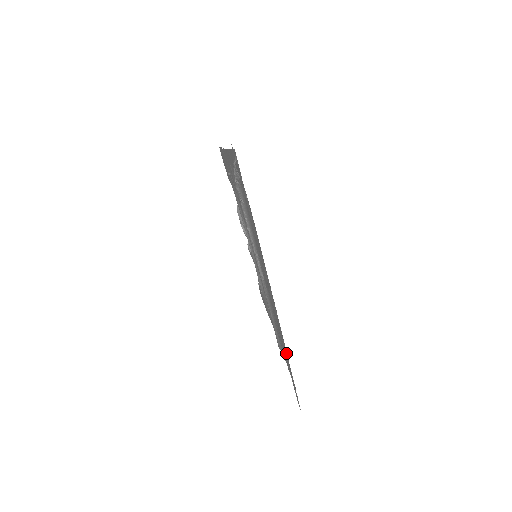
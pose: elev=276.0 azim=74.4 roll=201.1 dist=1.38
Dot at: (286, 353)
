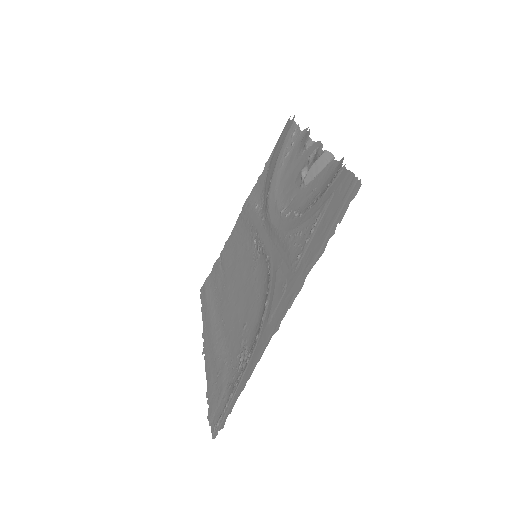
Dot at: (216, 282)
